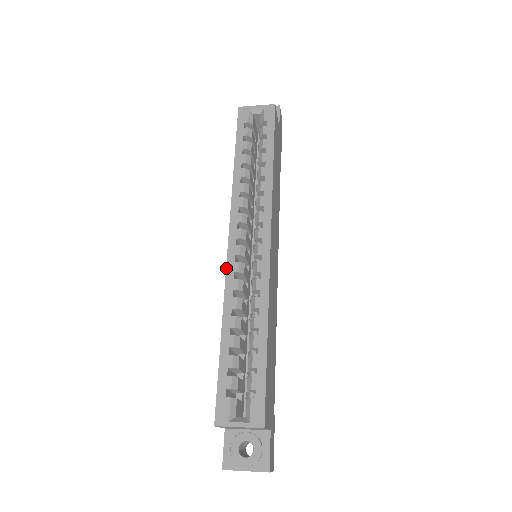
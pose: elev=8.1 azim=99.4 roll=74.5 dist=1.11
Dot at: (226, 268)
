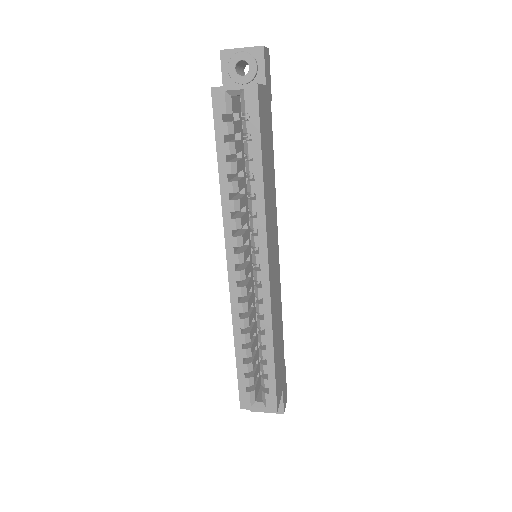
Dot at: occluded
